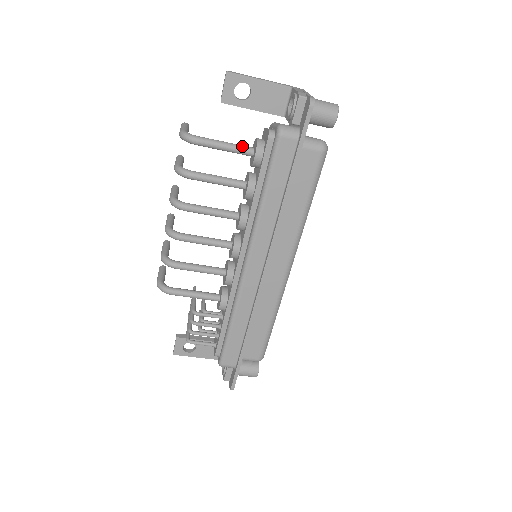
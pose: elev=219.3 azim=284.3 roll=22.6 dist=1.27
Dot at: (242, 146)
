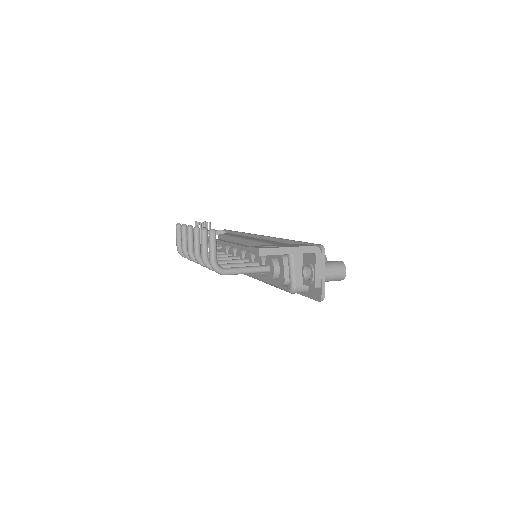
Dot at: (261, 271)
